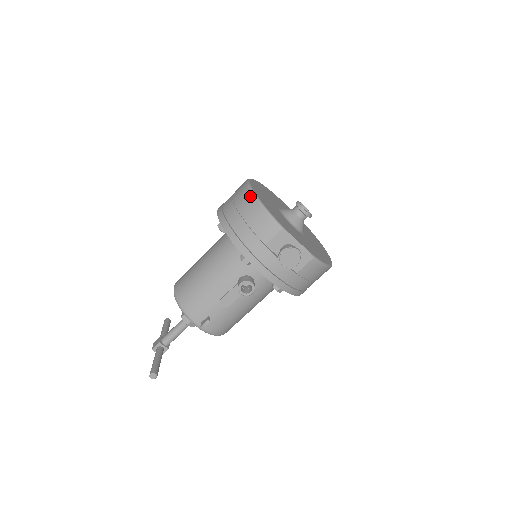
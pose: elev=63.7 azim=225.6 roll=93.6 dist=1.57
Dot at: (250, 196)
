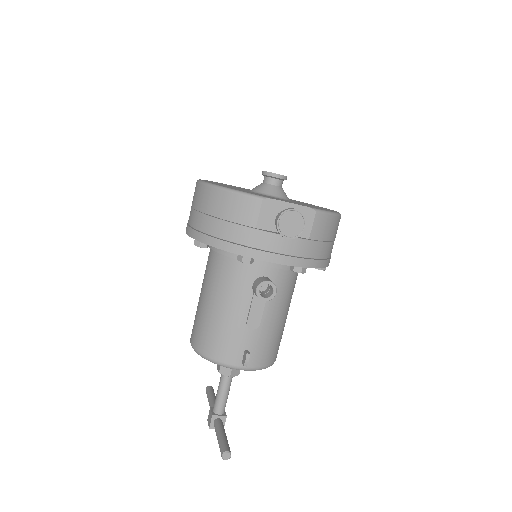
Dot at: (208, 190)
